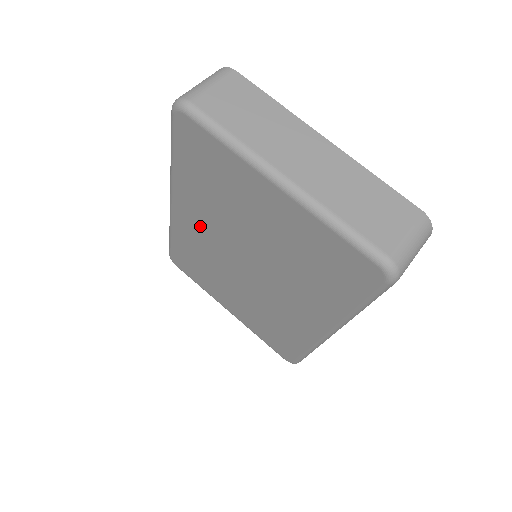
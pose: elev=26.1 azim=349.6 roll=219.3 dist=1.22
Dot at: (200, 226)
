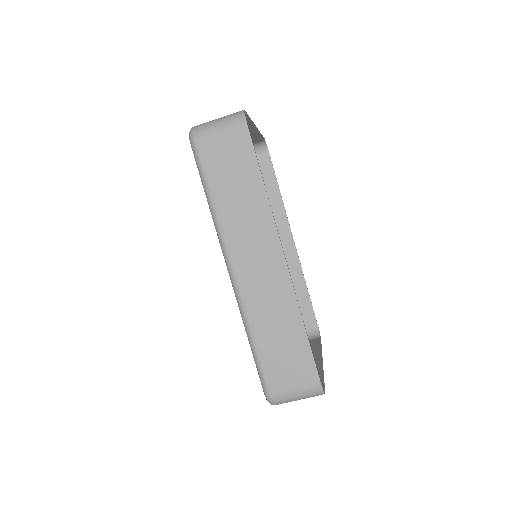
Dot at: occluded
